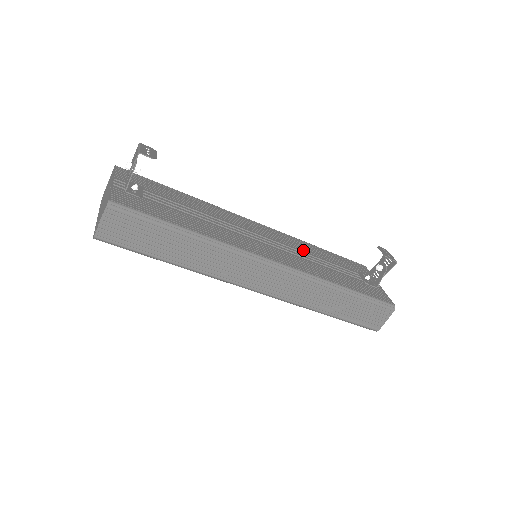
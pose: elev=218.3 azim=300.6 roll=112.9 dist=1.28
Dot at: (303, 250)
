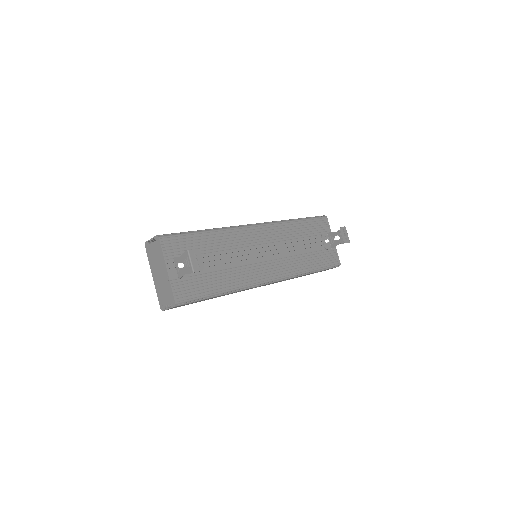
Dot at: (288, 239)
